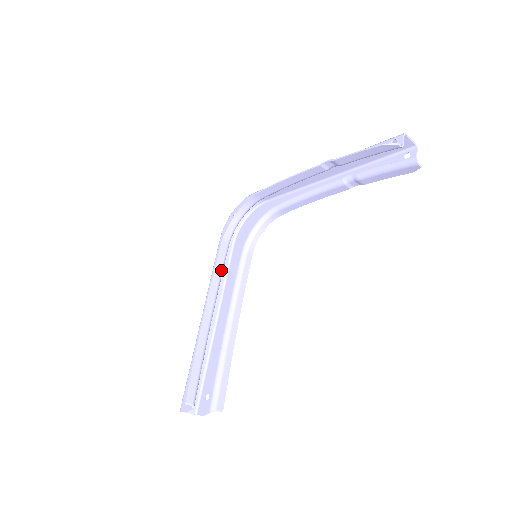
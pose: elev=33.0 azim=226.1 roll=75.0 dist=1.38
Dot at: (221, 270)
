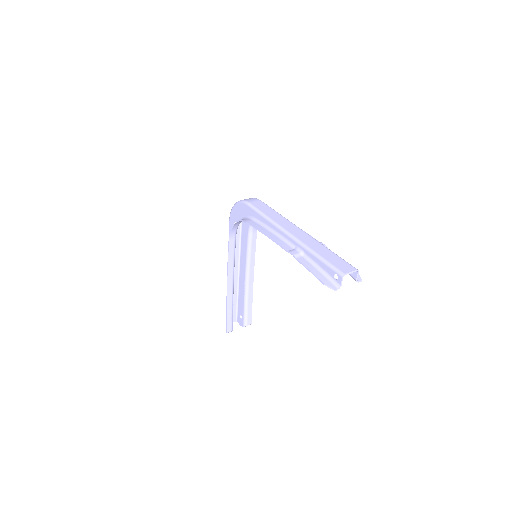
Dot at: (233, 256)
